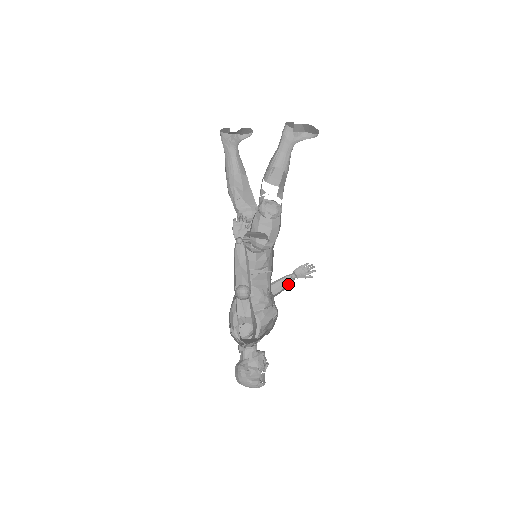
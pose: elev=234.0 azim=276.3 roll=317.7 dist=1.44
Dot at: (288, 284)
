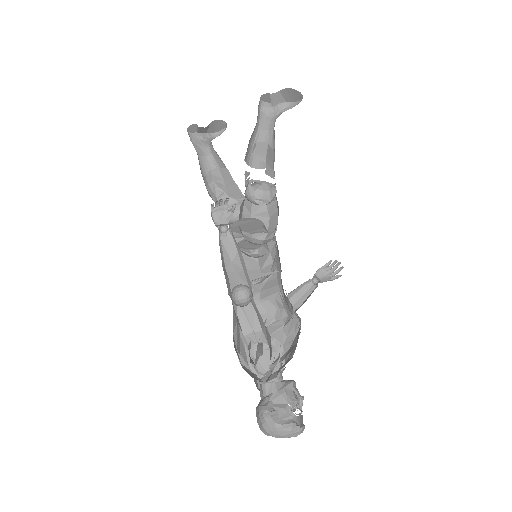
Dot at: (311, 293)
